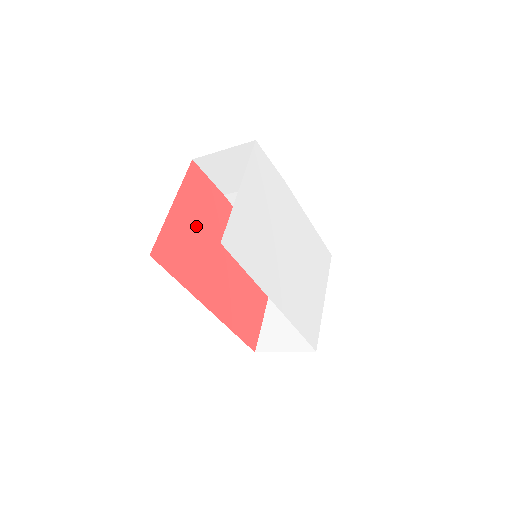
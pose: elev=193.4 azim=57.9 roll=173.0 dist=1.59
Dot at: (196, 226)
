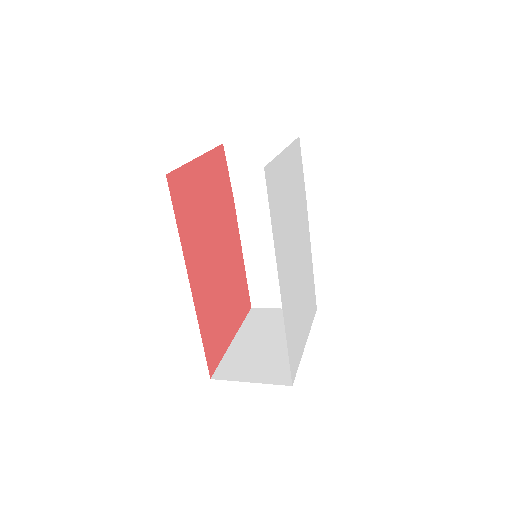
Dot at: (207, 198)
